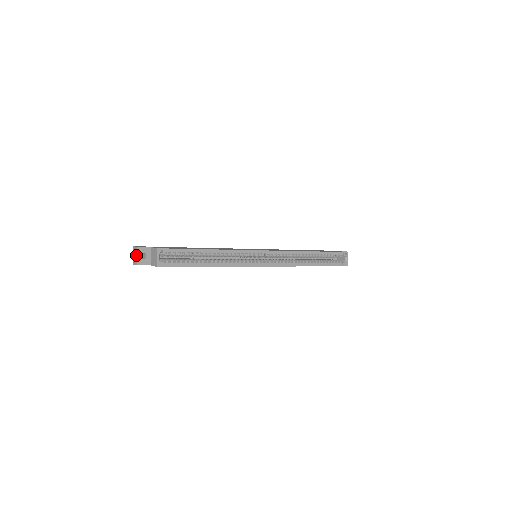
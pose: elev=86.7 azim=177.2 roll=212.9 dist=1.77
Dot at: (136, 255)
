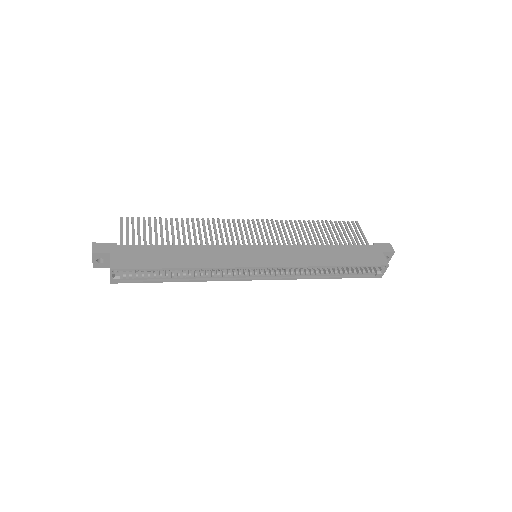
Dot at: (92, 259)
